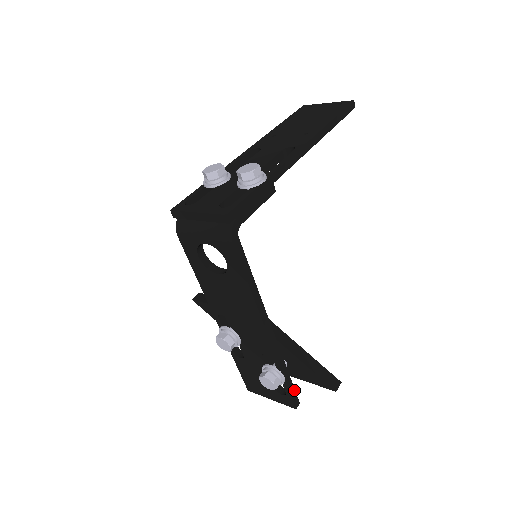
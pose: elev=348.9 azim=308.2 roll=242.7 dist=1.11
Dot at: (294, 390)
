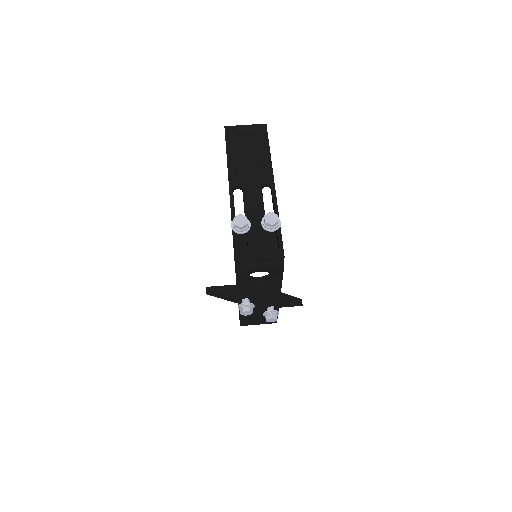
Dot at: occluded
